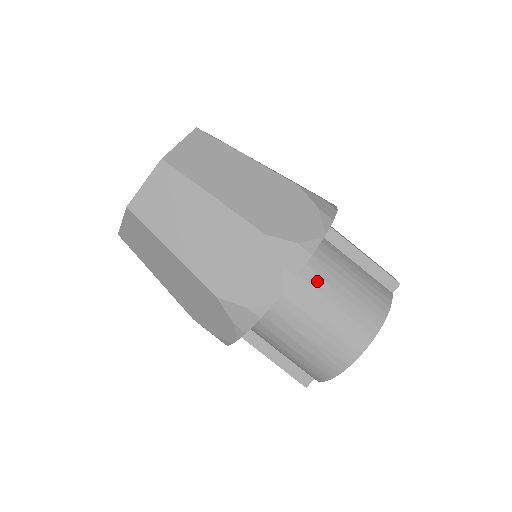
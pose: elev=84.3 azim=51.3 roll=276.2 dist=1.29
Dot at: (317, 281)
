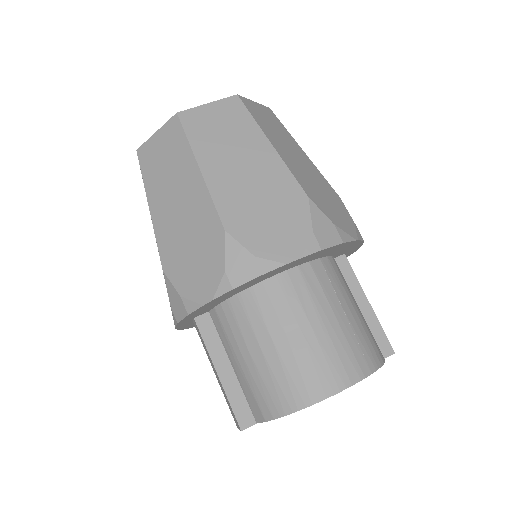
Dot at: (327, 285)
